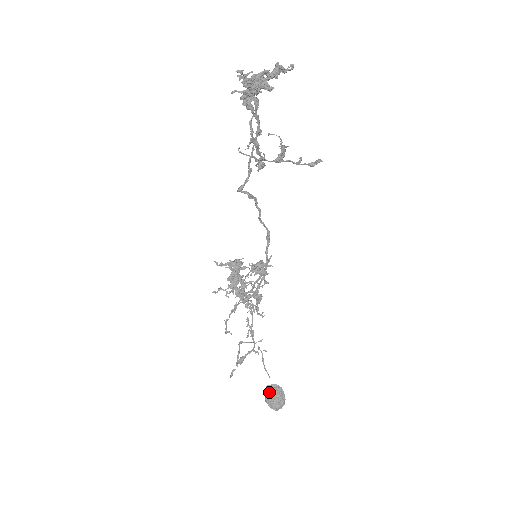
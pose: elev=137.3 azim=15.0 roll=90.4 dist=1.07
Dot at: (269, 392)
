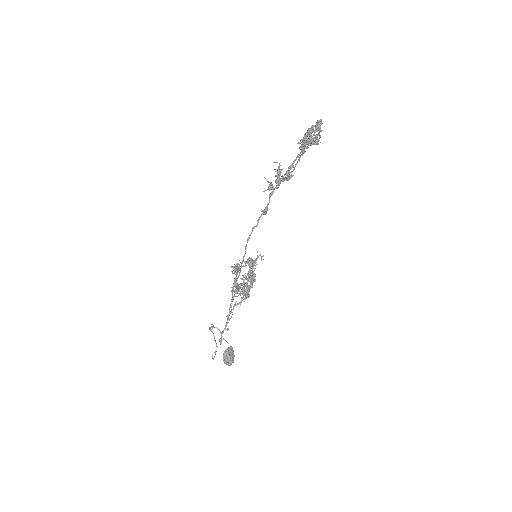
Dot at: (229, 354)
